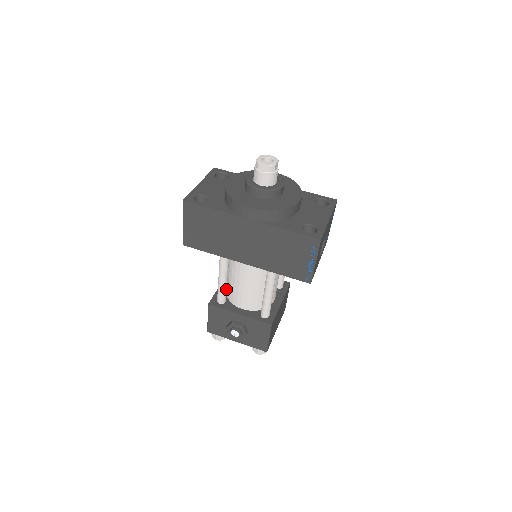
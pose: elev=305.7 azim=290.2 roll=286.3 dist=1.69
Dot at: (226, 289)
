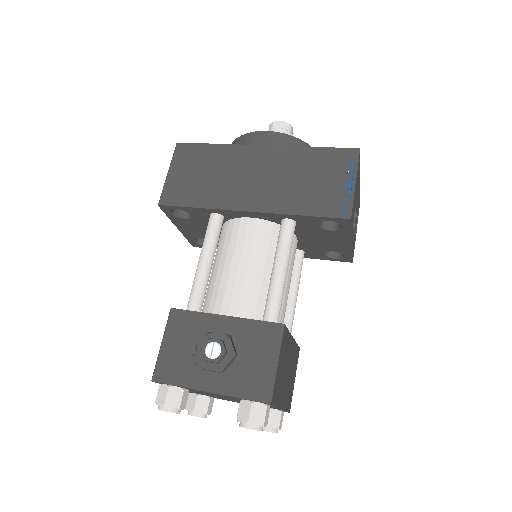
Dot at: (206, 287)
